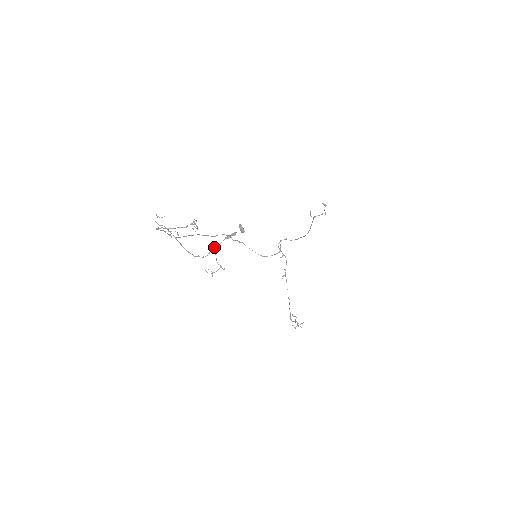
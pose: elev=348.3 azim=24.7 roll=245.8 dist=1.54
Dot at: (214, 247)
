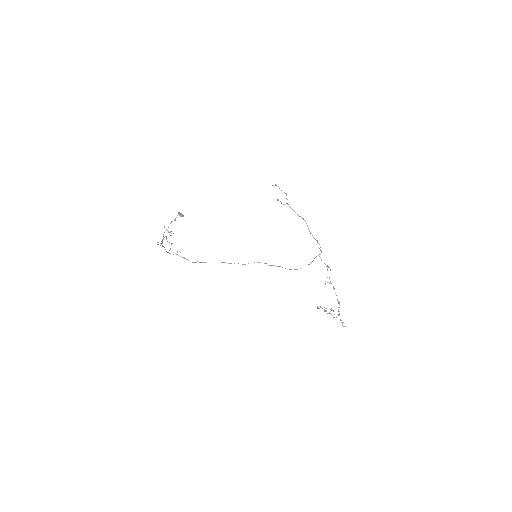
Dot at: (164, 232)
